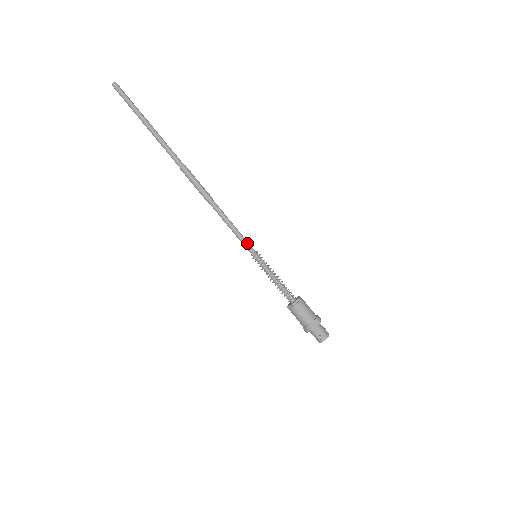
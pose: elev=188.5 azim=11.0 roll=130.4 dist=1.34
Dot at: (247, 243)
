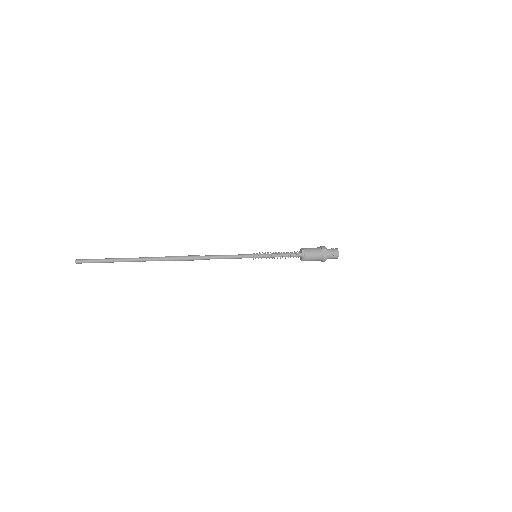
Dot at: (244, 255)
